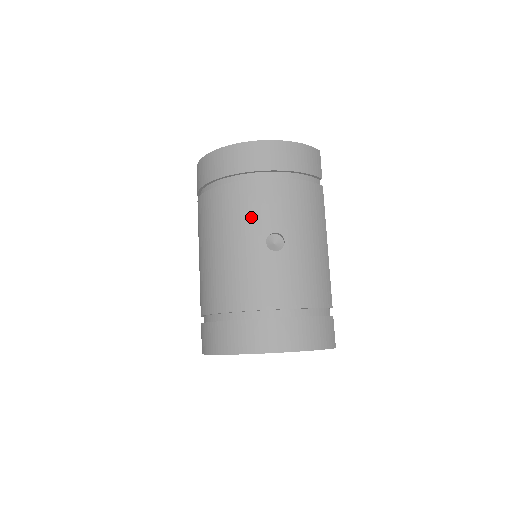
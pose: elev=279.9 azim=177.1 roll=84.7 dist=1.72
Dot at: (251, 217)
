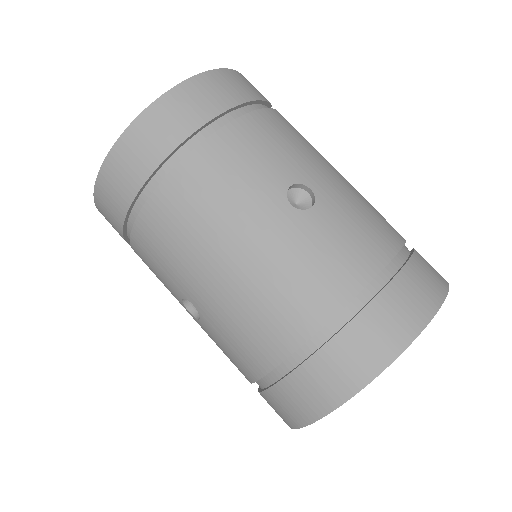
Dot at: (245, 187)
